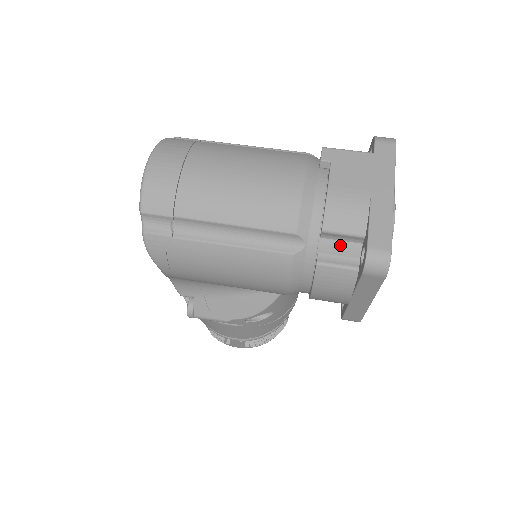
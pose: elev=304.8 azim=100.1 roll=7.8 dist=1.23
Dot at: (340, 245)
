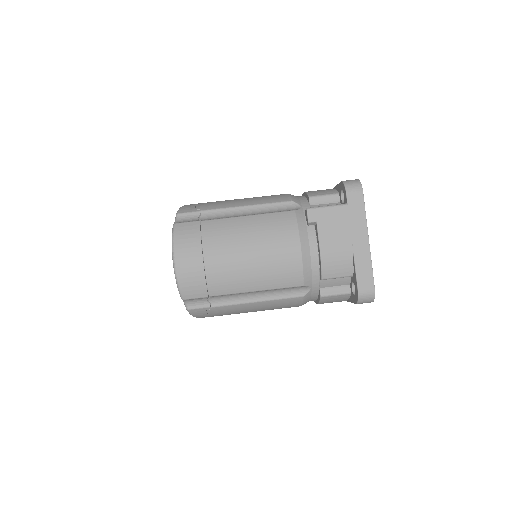
Dot at: (335, 281)
